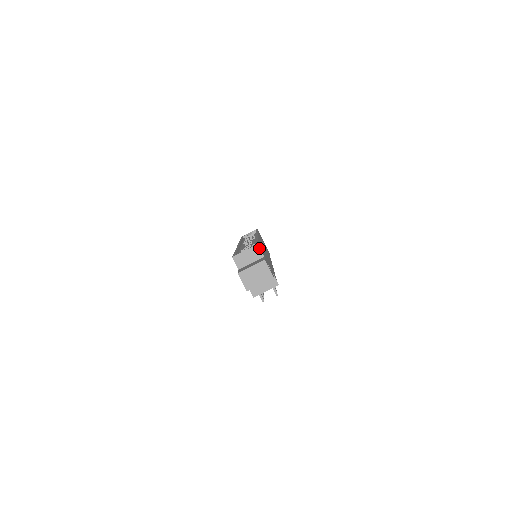
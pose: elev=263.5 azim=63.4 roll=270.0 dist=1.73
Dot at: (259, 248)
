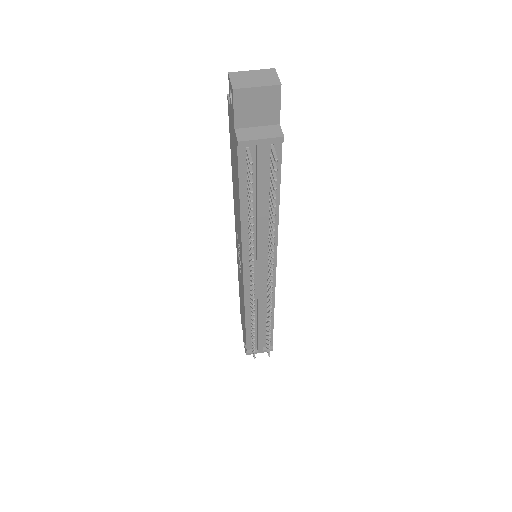
Dot at: occluded
